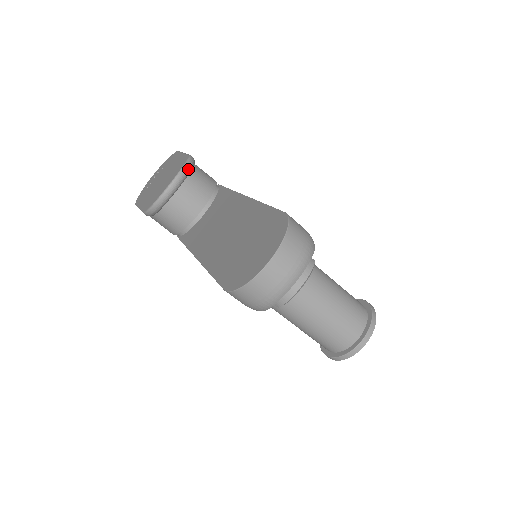
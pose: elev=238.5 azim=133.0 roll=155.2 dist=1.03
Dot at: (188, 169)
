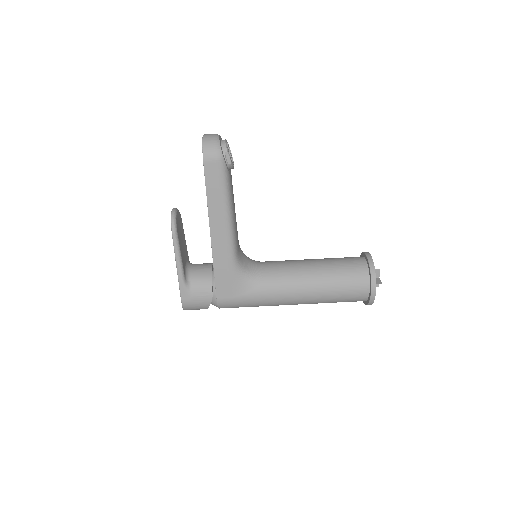
Dot at: occluded
